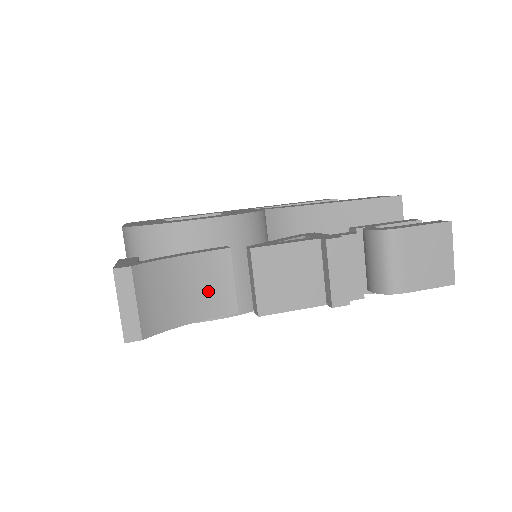
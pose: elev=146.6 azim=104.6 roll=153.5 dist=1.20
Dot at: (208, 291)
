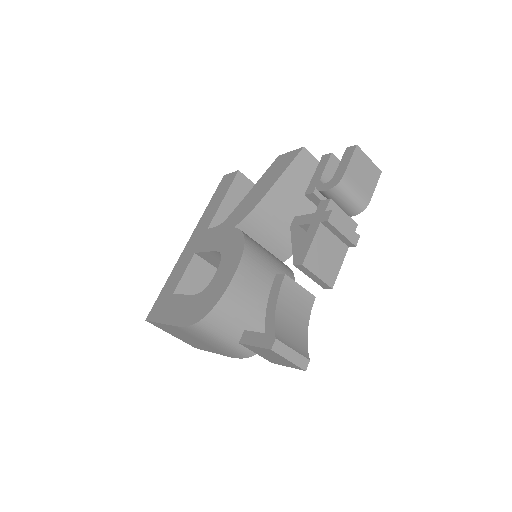
Dot at: (298, 305)
